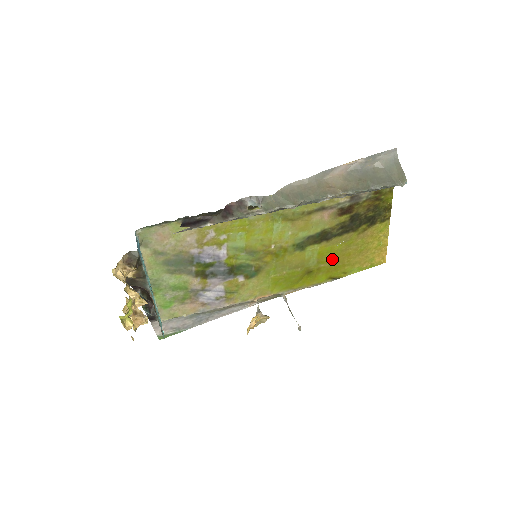
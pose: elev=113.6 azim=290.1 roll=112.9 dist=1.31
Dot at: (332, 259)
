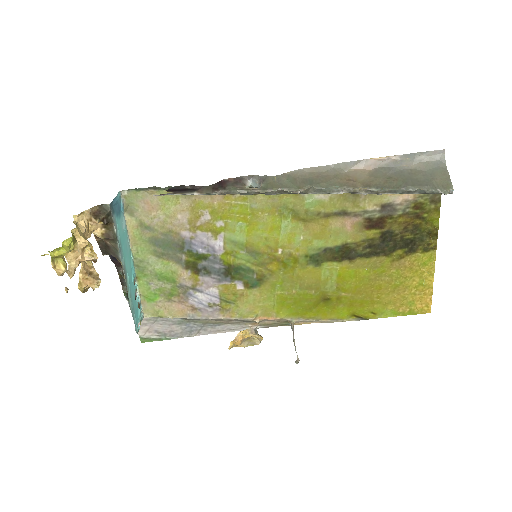
Dot at: (357, 289)
